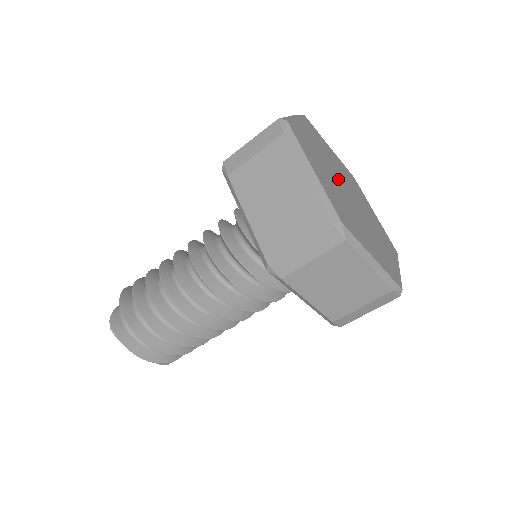
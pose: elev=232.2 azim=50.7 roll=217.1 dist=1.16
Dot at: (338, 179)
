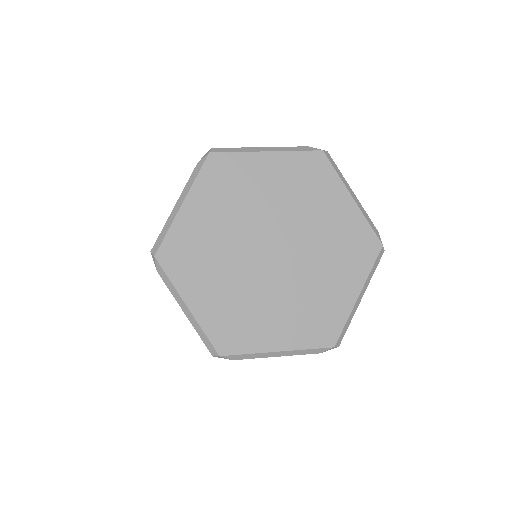
Dot at: (252, 242)
